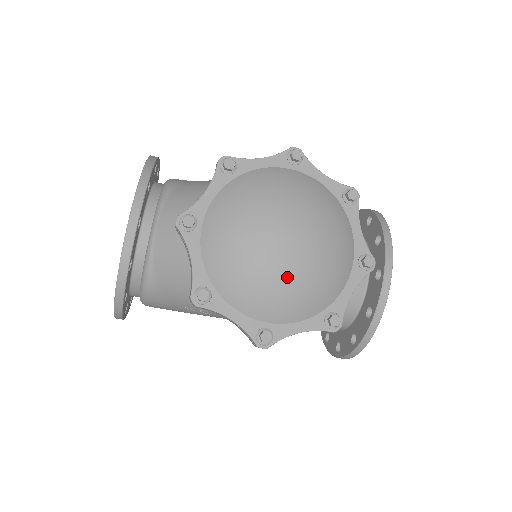
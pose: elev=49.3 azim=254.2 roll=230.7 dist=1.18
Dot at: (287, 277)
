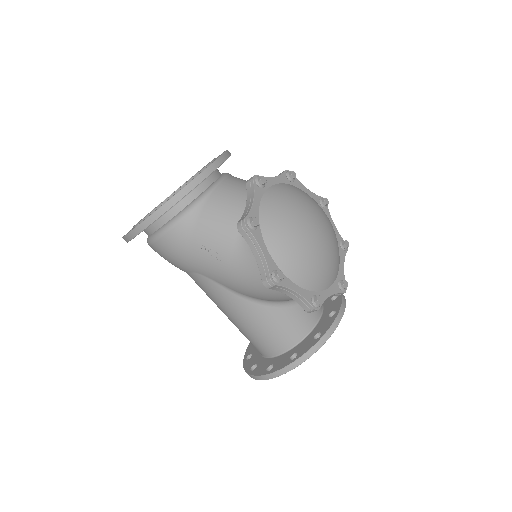
Dot at: (309, 247)
